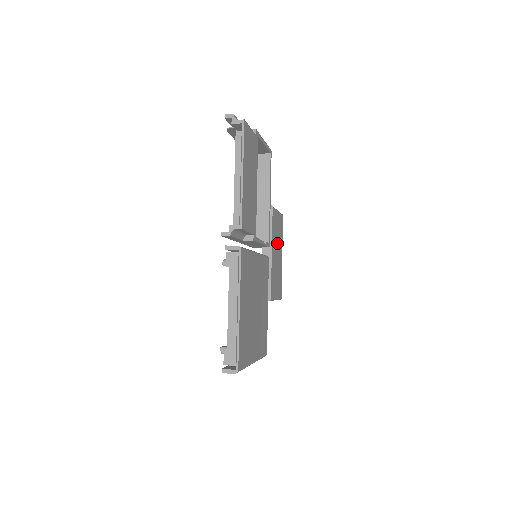
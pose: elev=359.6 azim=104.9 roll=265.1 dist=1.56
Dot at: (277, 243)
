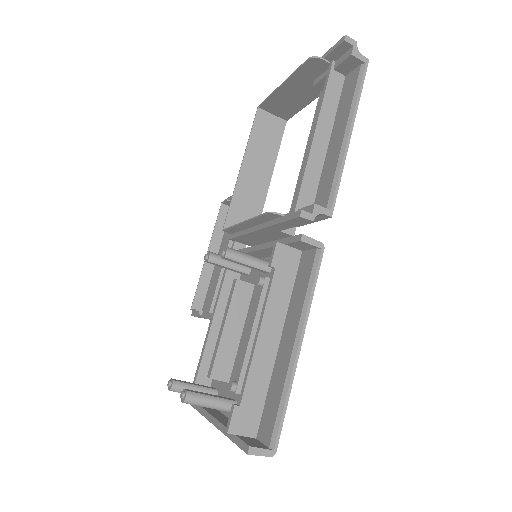
Dot at: occluded
